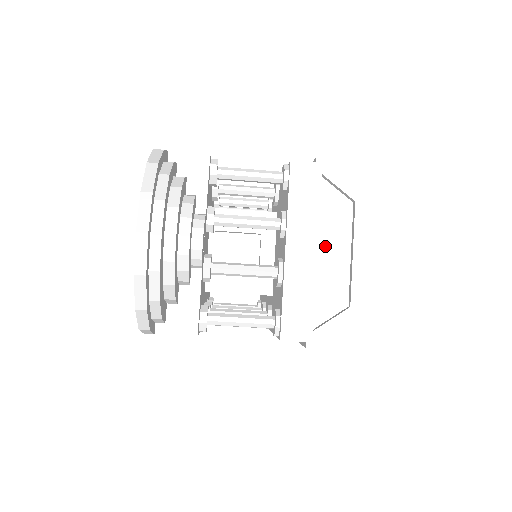
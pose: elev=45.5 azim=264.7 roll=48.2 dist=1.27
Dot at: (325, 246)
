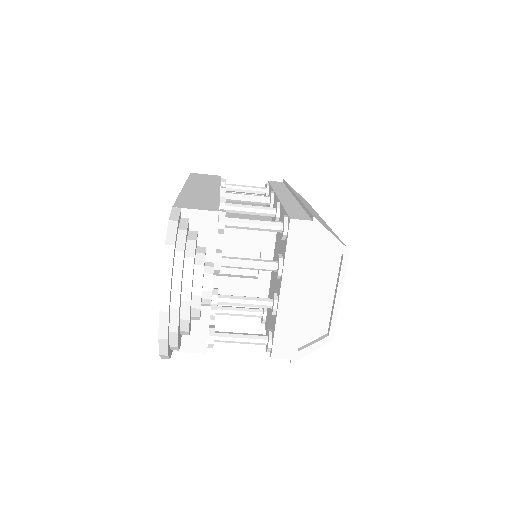
Dot at: (314, 288)
